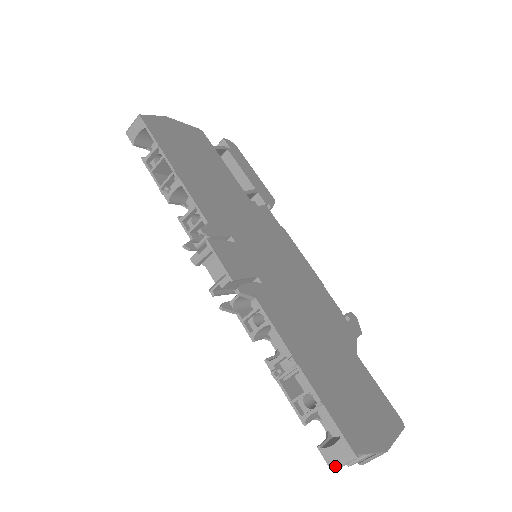
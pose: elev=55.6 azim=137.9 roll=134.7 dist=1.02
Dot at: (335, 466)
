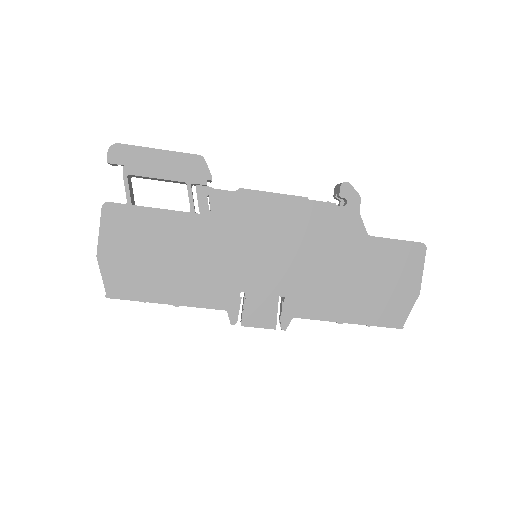
Dot at: occluded
